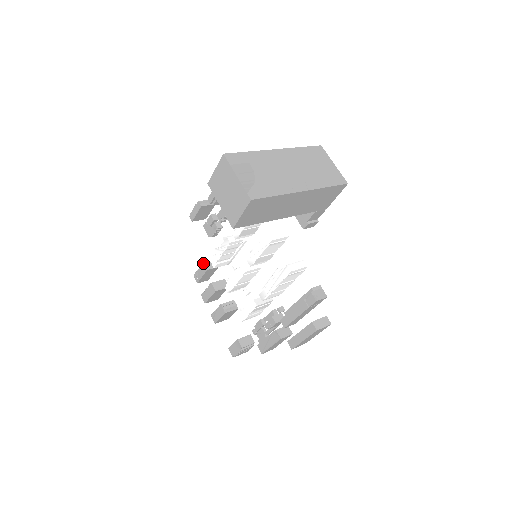
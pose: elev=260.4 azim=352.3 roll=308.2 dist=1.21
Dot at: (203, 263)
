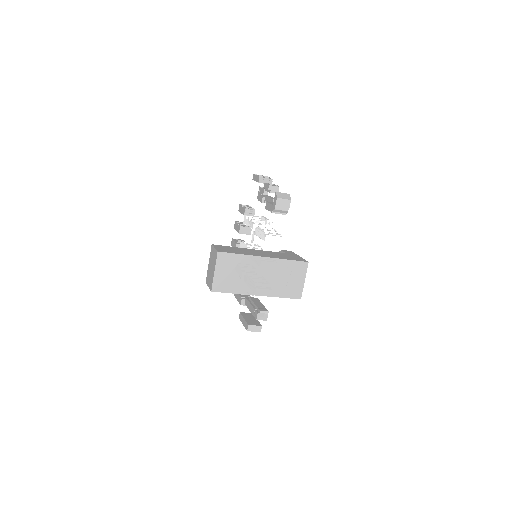
Dot at: (245, 208)
